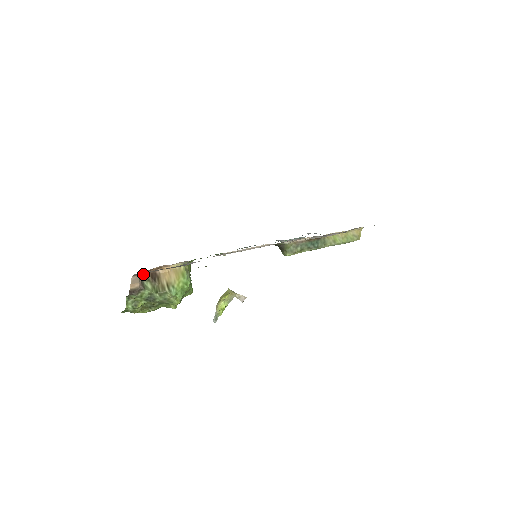
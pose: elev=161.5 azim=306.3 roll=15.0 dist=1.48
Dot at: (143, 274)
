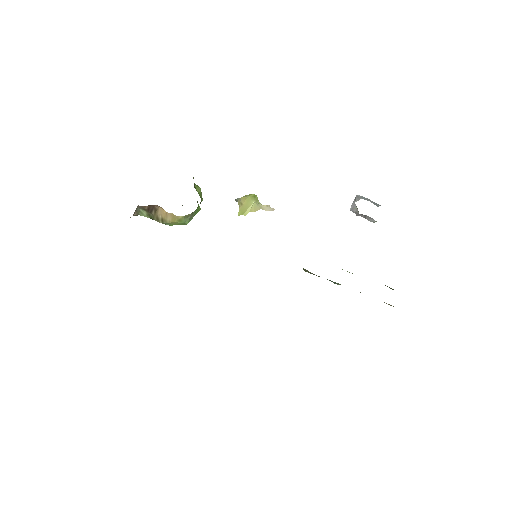
Dot at: occluded
